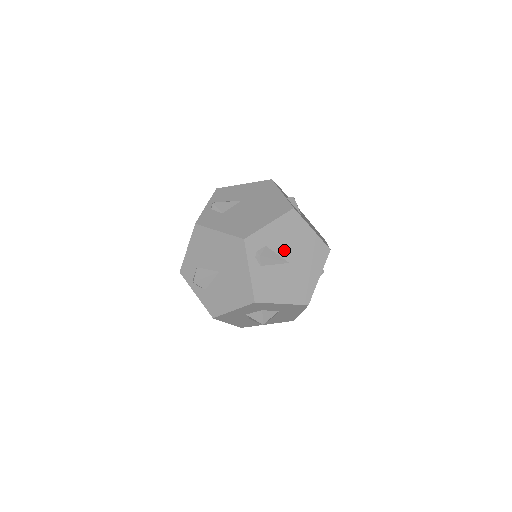
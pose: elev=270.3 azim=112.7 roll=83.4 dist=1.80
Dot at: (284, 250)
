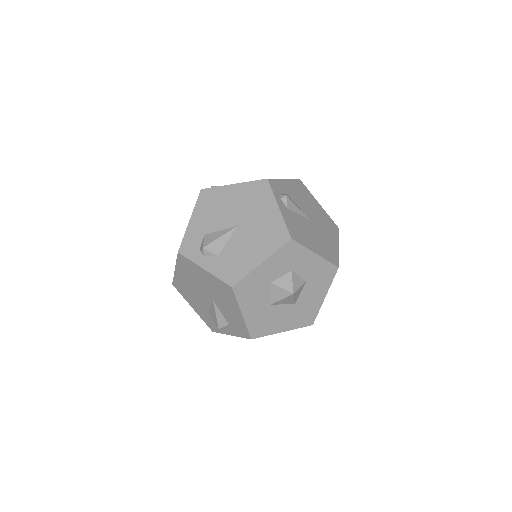
Dot at: (302, 207)
